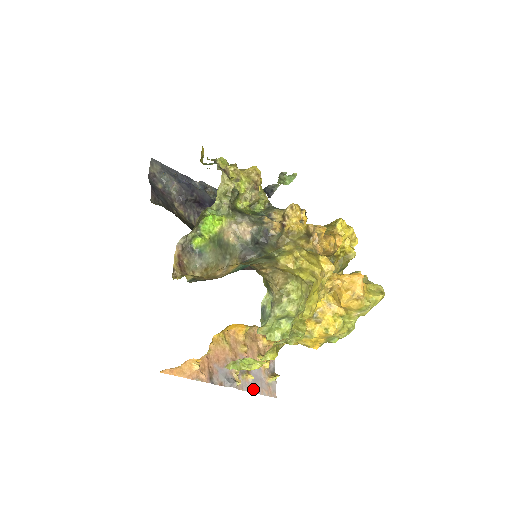
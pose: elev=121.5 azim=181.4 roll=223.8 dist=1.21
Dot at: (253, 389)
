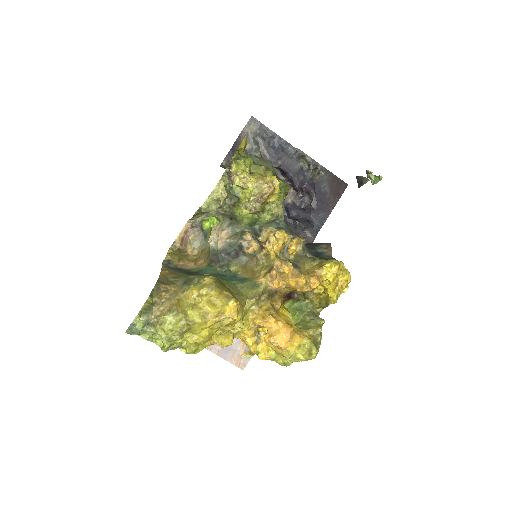
Dot at: (222, 354)
